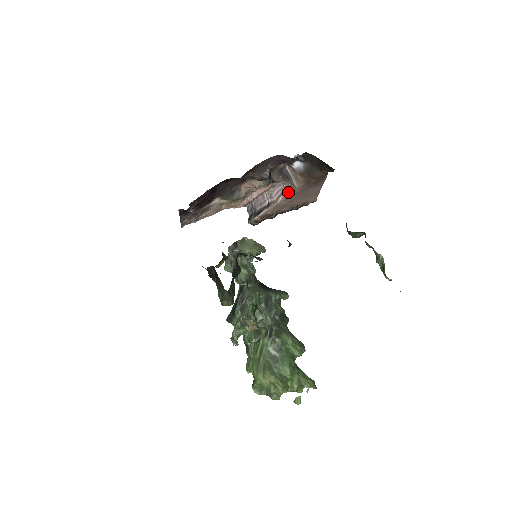
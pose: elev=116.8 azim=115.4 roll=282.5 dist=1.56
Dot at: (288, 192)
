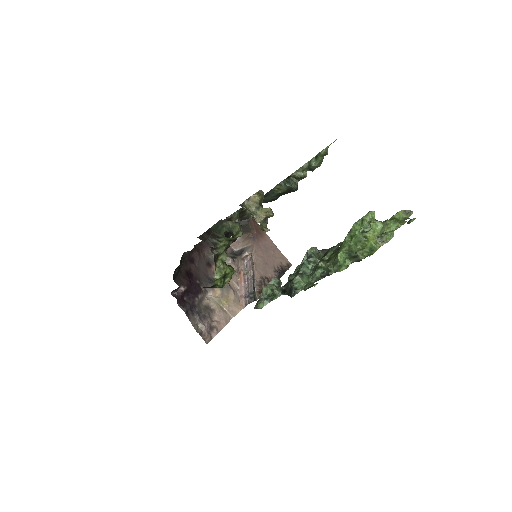
Dot at: (252, 254)
